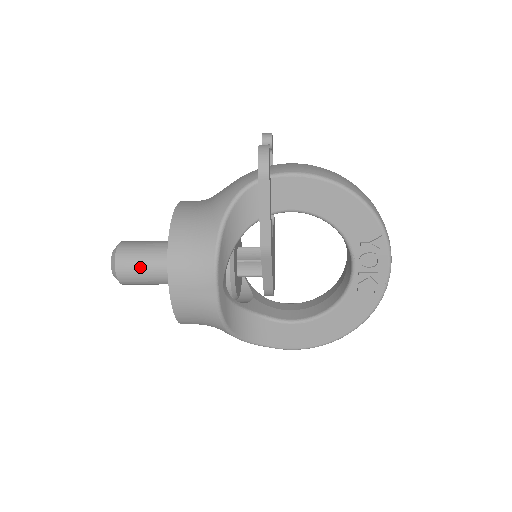
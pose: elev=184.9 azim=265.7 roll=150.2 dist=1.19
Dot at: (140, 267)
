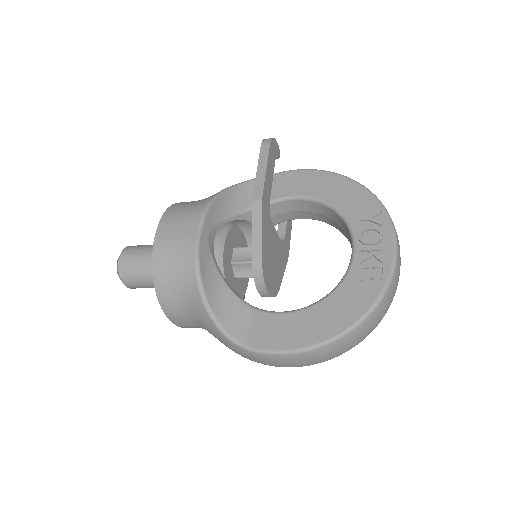
Dot at: (143, 251)
